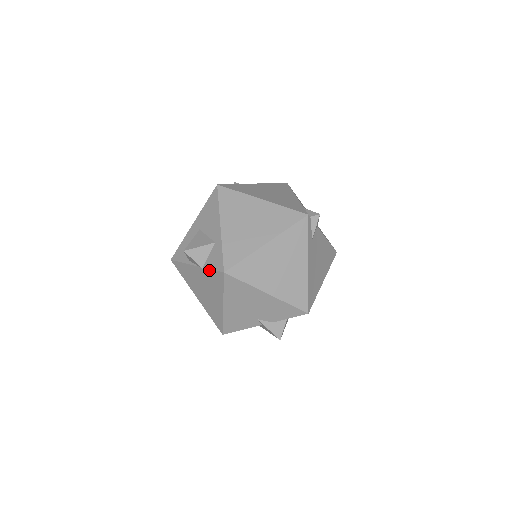
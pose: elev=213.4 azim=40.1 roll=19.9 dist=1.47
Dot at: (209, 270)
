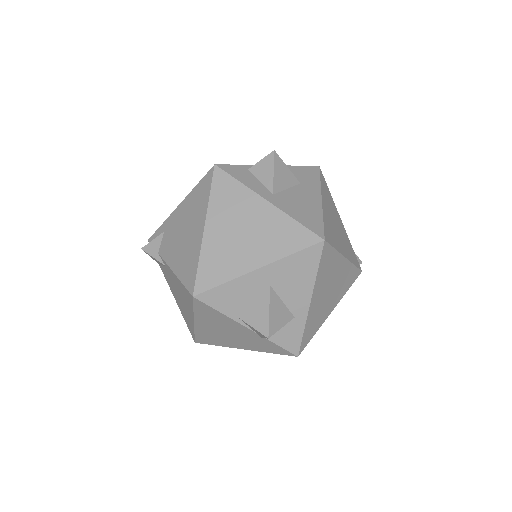
Dot at: (273, 343)
